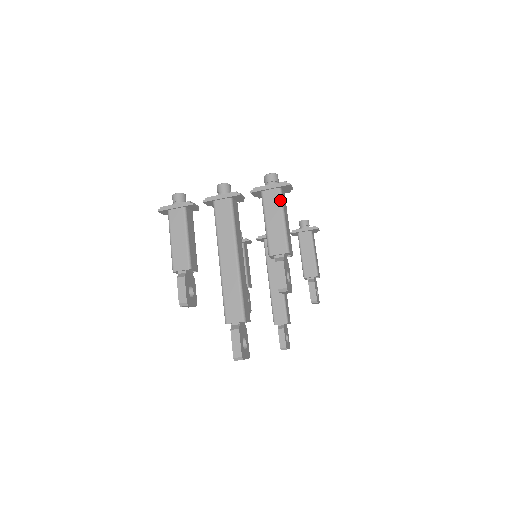
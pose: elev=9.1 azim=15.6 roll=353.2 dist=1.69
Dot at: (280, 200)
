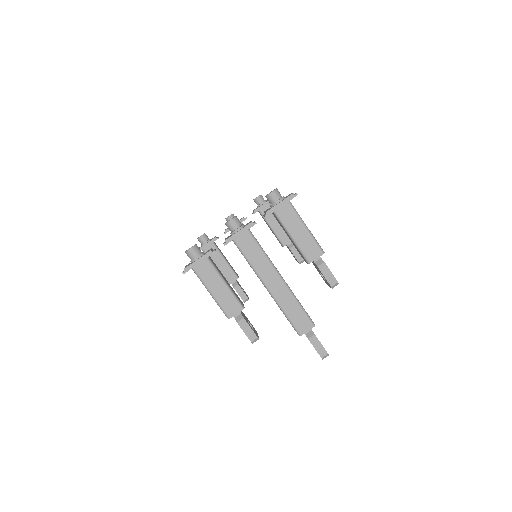
Dot at: (295, 212)
